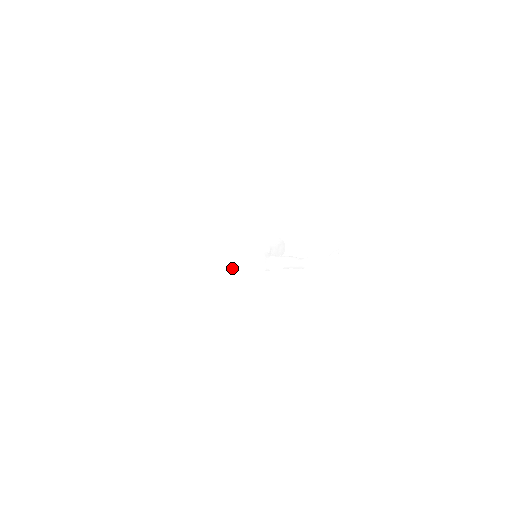
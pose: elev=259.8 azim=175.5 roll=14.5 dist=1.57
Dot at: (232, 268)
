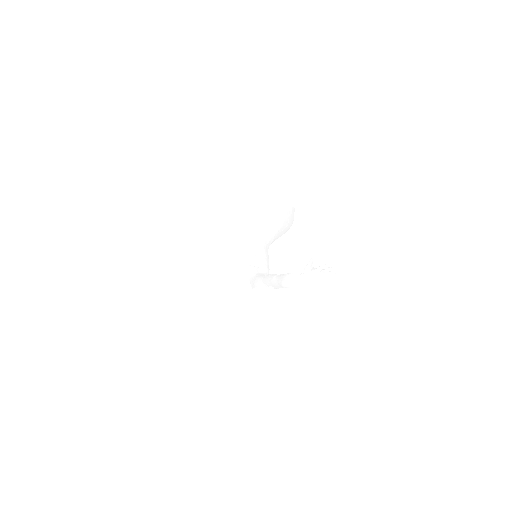
Dot at: occluded
